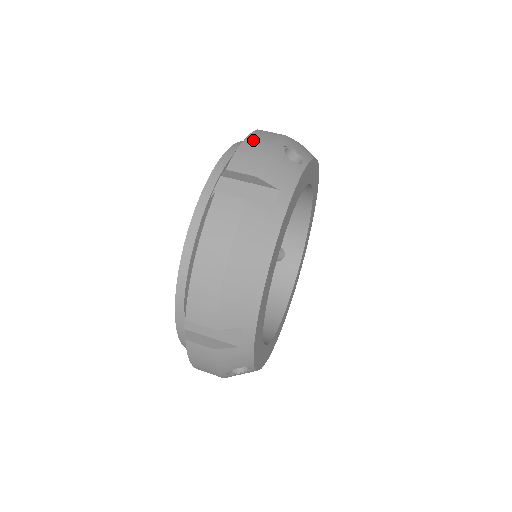
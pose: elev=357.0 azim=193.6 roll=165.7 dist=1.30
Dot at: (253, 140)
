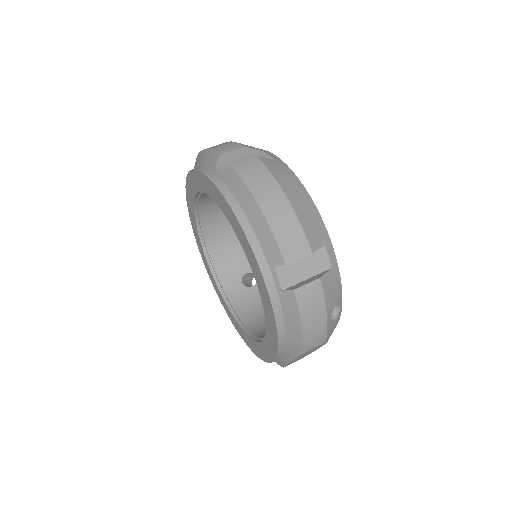
Dot at: occluded
